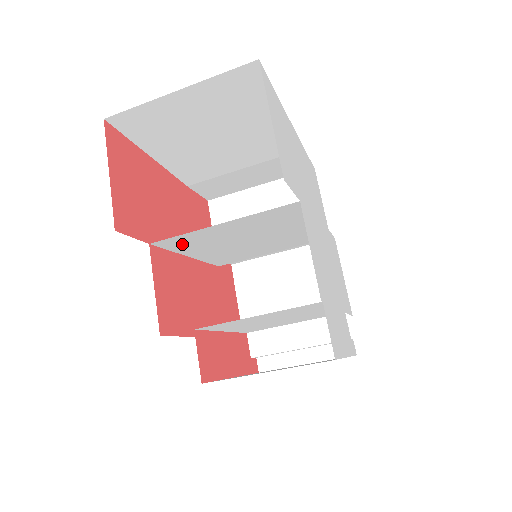
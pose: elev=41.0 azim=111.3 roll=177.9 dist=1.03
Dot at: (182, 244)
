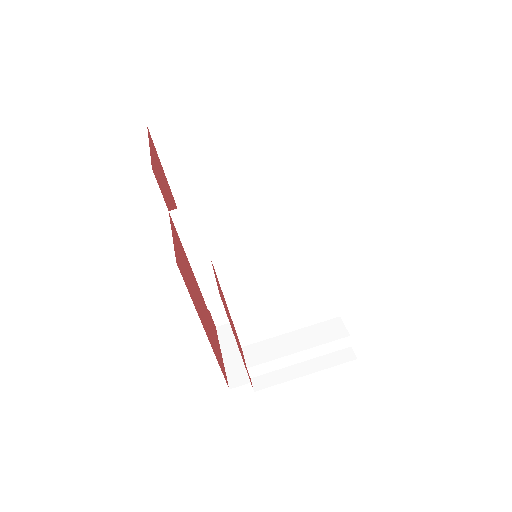
Dot at: (194, 227)
